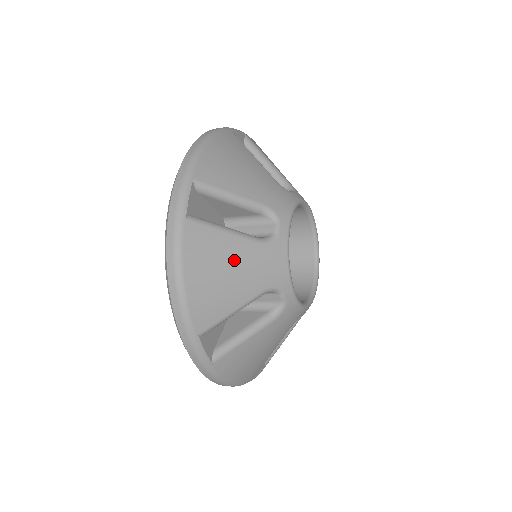
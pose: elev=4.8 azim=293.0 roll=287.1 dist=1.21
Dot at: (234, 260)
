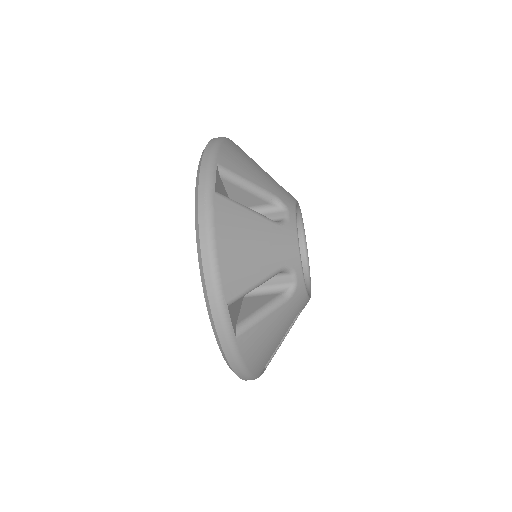
Dot at: (258, 168)
